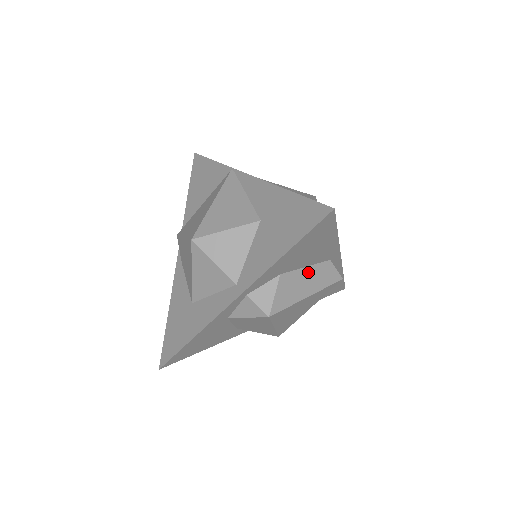
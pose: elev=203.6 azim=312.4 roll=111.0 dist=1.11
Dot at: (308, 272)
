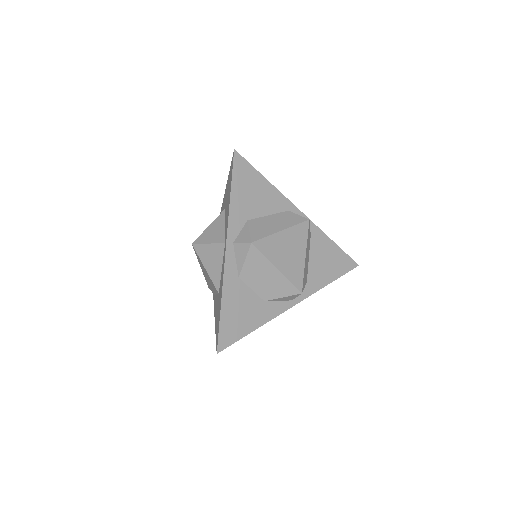
Dot at: (272, 218)
